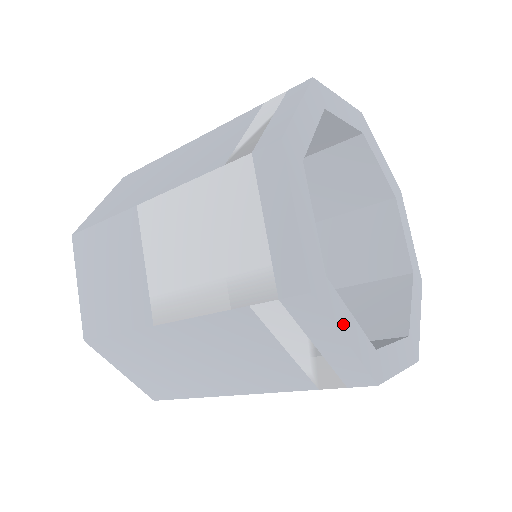
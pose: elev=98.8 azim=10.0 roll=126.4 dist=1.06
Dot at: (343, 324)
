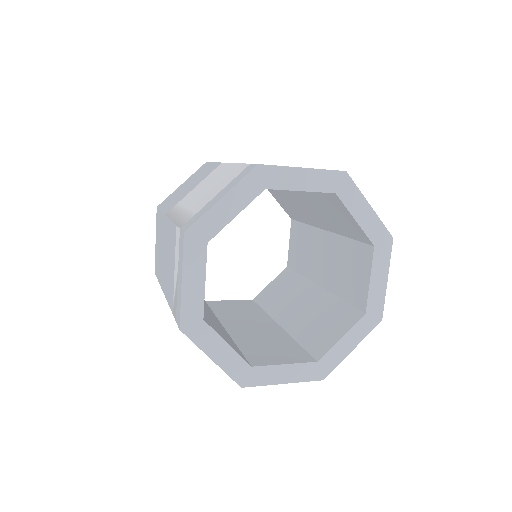
Dot at: (276, 377)
